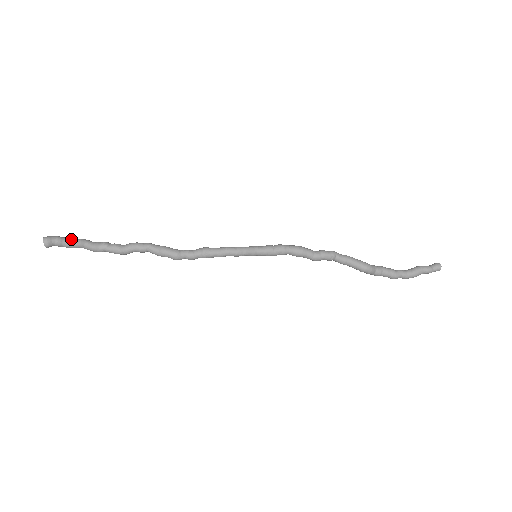
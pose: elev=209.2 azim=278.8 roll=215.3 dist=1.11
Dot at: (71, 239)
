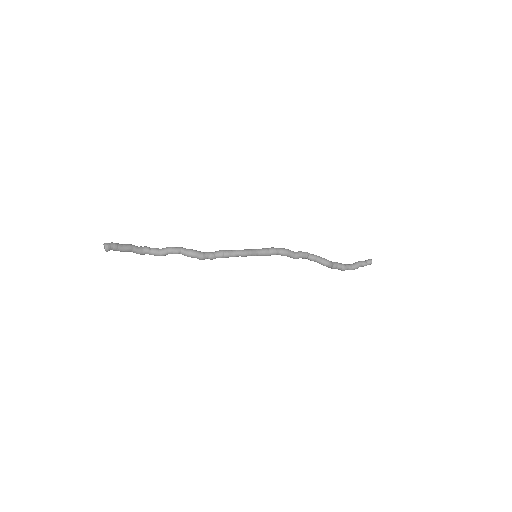
Dot at: (123, 245)
